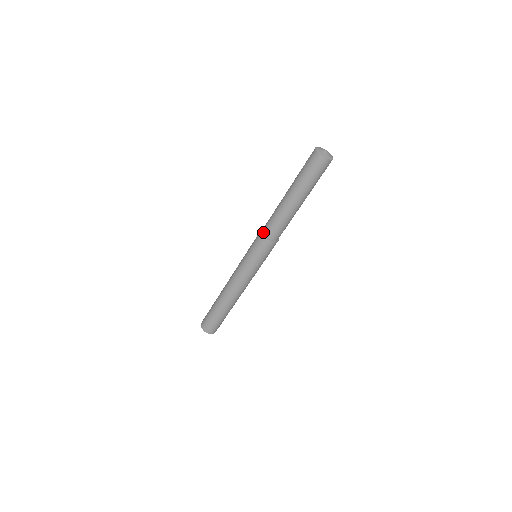
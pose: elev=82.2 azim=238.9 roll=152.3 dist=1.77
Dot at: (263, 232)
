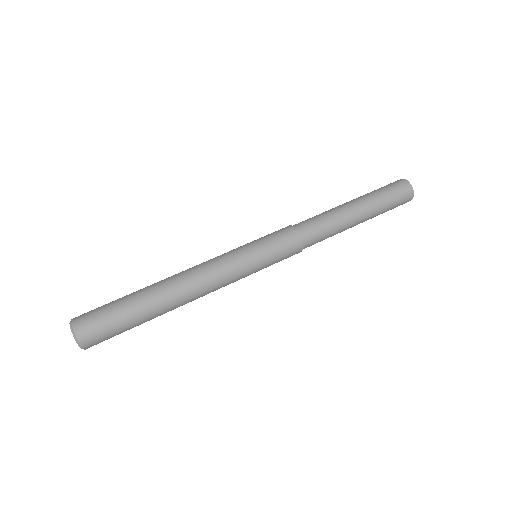
Dot at: occluded
